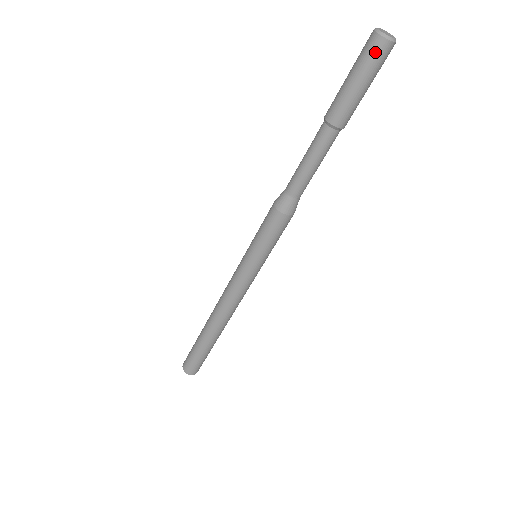
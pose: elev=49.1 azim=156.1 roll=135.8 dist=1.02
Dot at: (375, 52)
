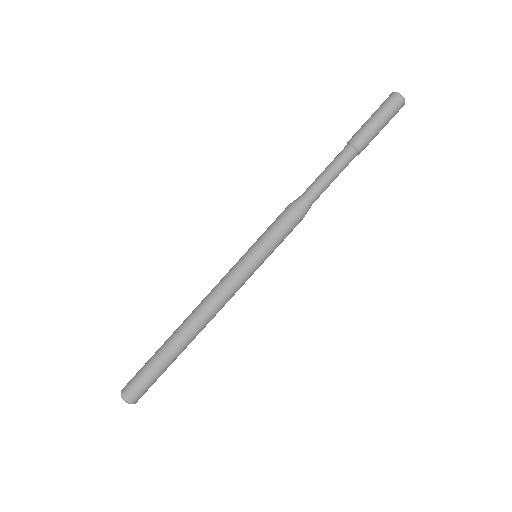
Dot at: (396, 106)
